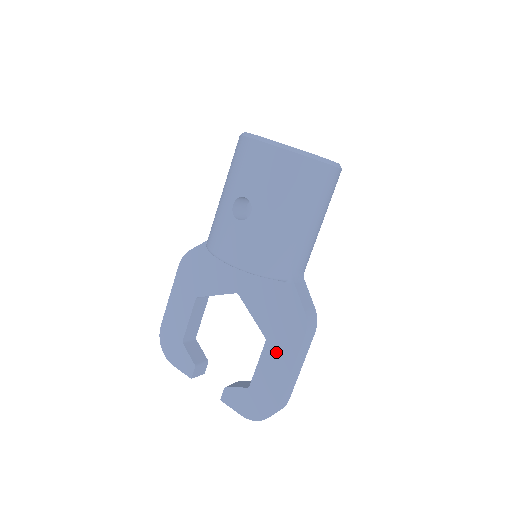
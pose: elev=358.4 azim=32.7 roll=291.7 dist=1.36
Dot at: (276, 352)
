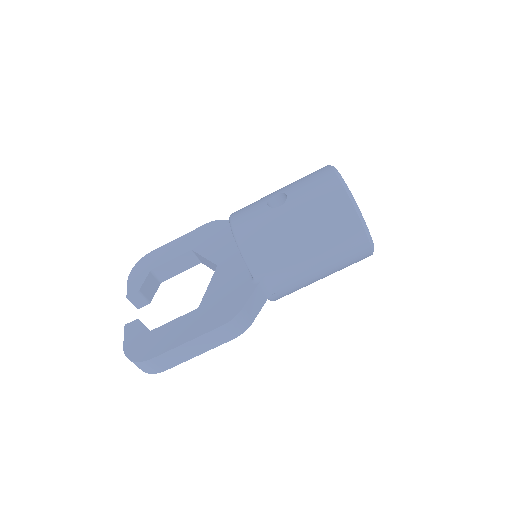
Dot at: (194, 321)
